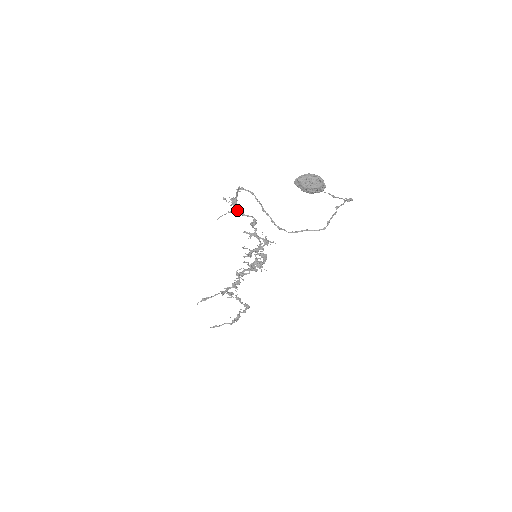
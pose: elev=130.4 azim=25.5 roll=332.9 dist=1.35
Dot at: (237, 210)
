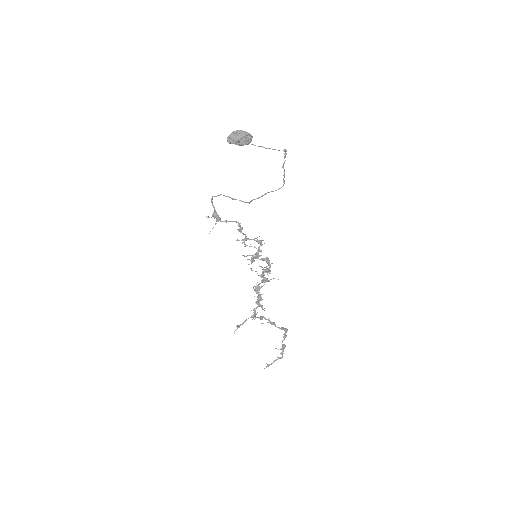
Dot at: (220, 220)
